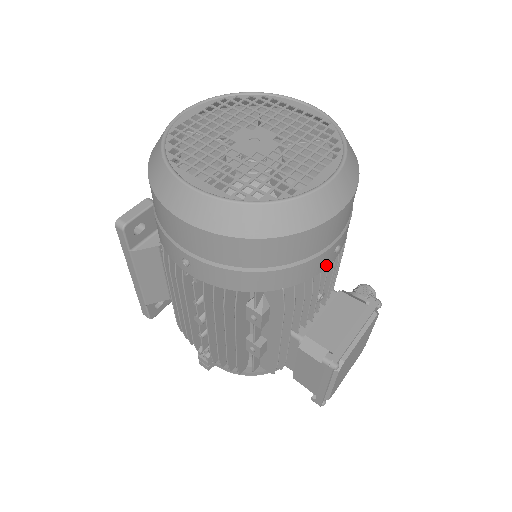
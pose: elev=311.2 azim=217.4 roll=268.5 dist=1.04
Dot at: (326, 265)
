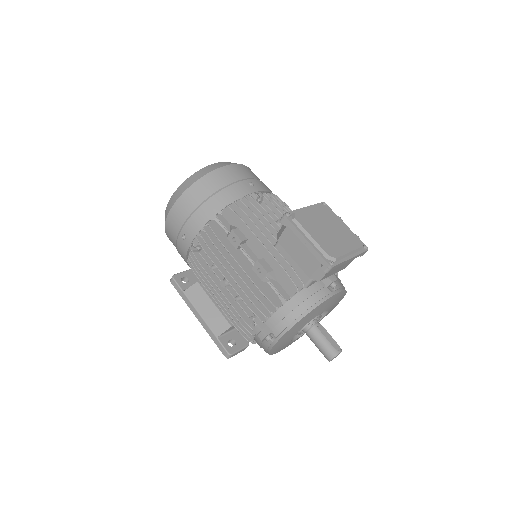
Dot at: (250, 192)
